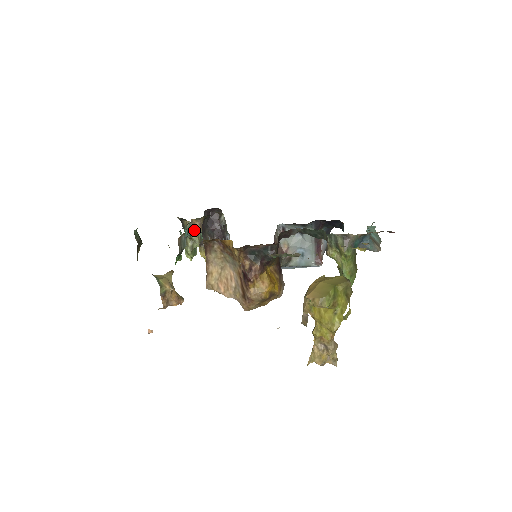
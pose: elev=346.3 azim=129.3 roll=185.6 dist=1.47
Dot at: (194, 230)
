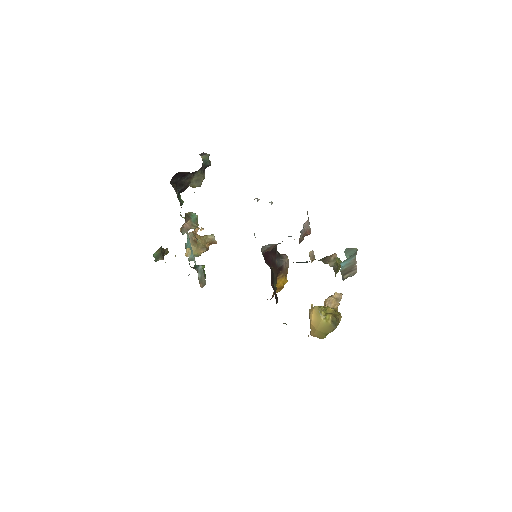
Dot at: (187, 228)
